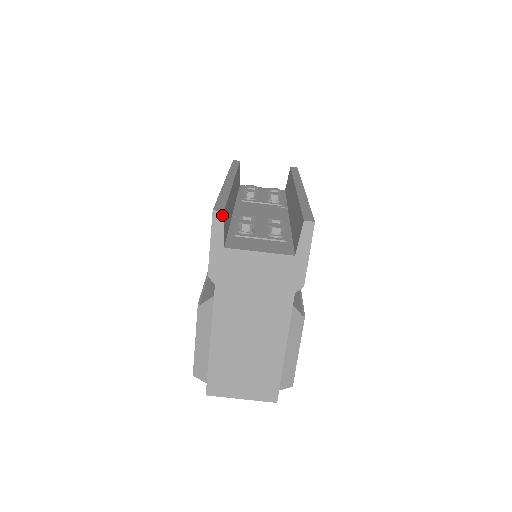
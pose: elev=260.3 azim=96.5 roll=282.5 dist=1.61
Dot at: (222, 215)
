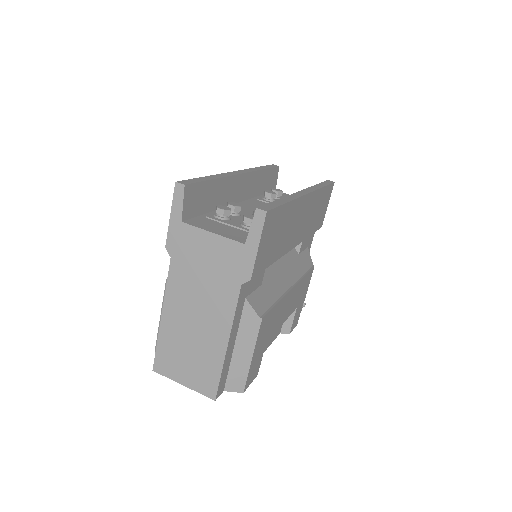
Dot at: (183, 188)
